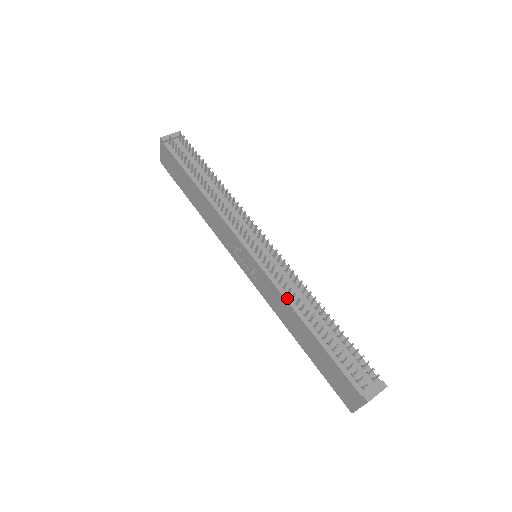
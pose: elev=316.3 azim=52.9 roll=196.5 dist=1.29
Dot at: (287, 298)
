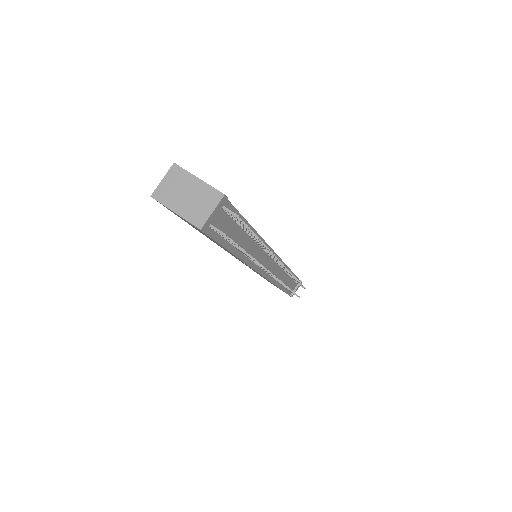
Dot at: (275, 283)
